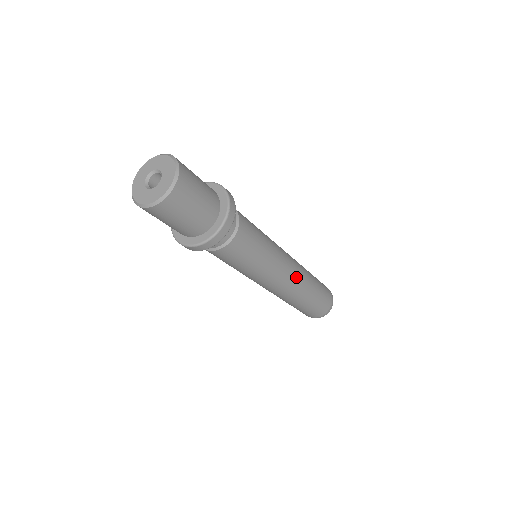
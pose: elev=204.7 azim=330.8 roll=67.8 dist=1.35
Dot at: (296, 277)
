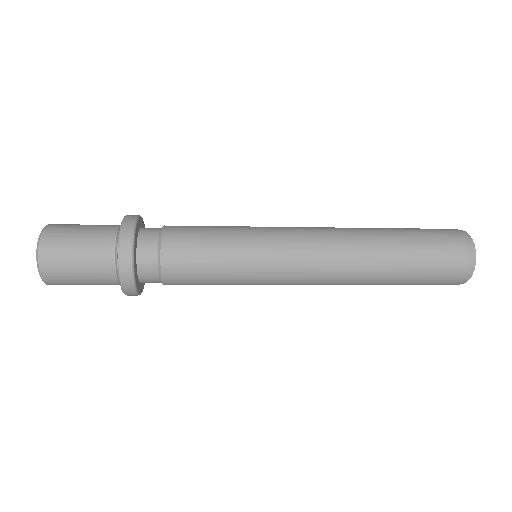
Dot at: (329, 260)
